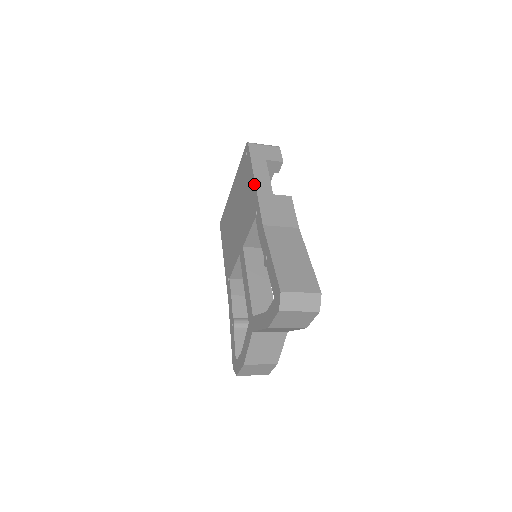
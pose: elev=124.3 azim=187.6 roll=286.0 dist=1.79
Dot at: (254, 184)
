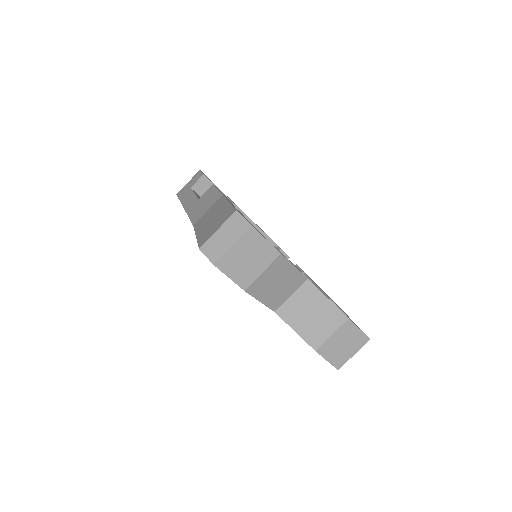
Dot at: occluded
